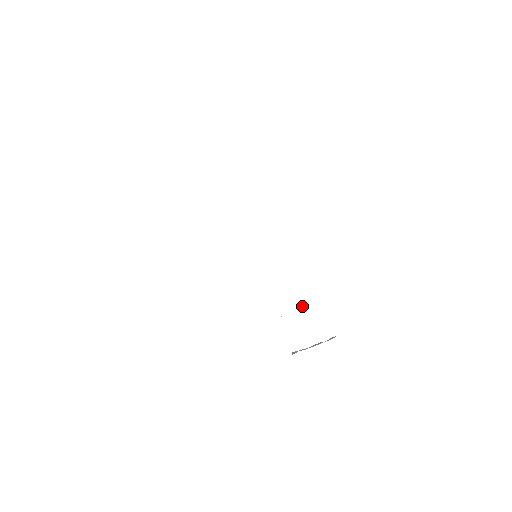
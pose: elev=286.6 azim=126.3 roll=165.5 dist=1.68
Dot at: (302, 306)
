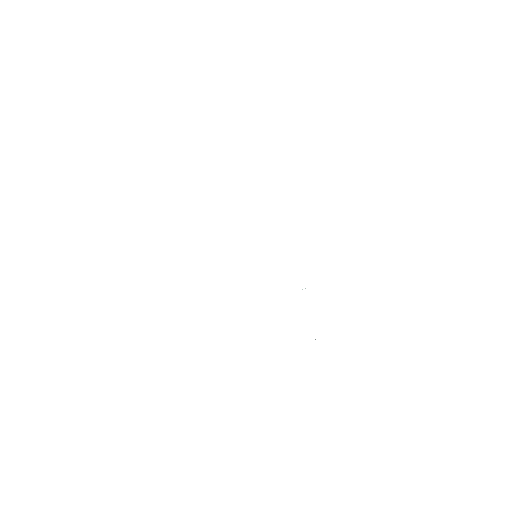
Dot at: (302, 289)
